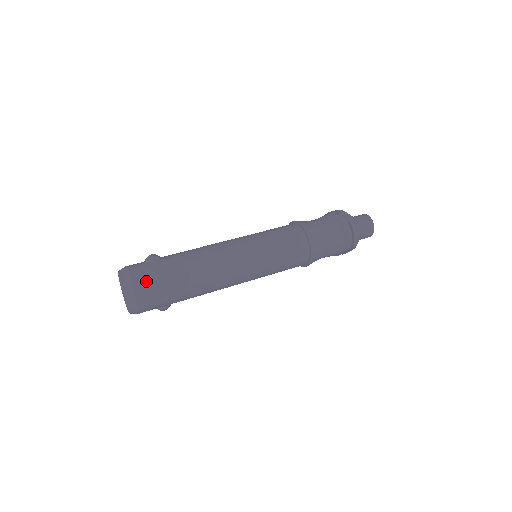
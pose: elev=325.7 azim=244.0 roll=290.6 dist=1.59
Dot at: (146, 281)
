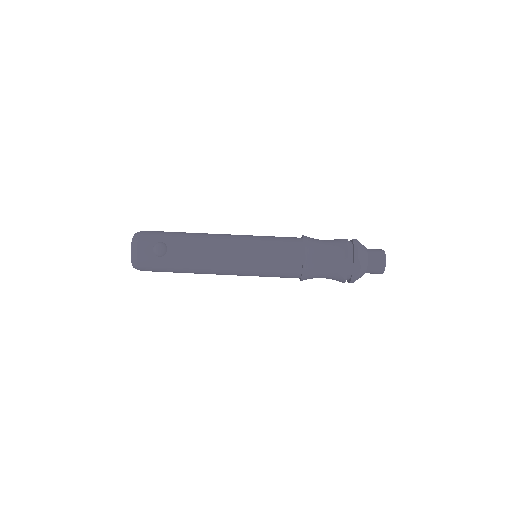
Dot at: (149, 268)
